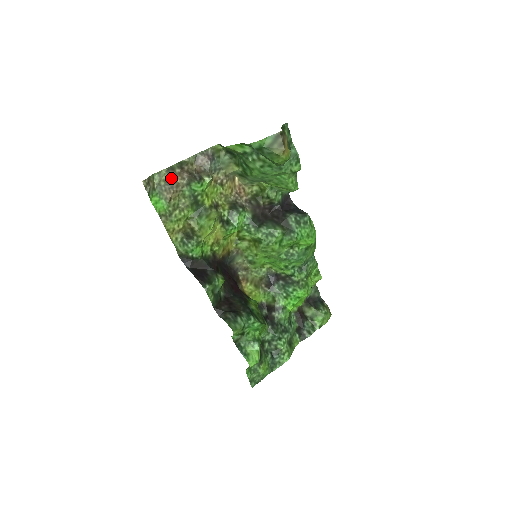
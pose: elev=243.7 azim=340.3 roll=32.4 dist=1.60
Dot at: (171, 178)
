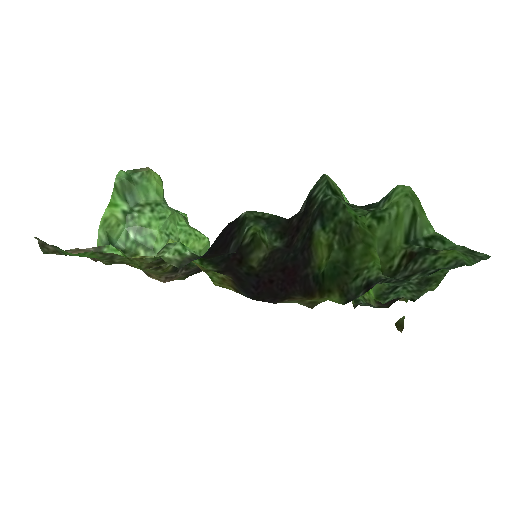
Dot at: occluded
